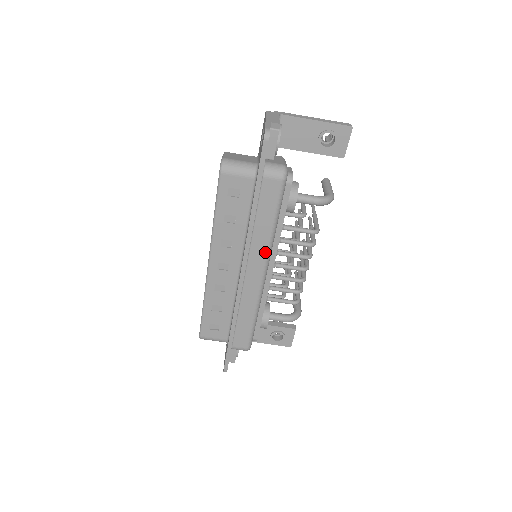
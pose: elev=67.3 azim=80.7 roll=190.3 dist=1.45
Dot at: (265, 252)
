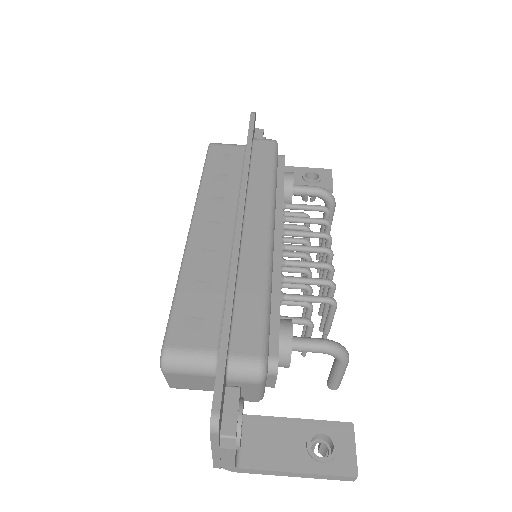
Dot at: (267, 200)
